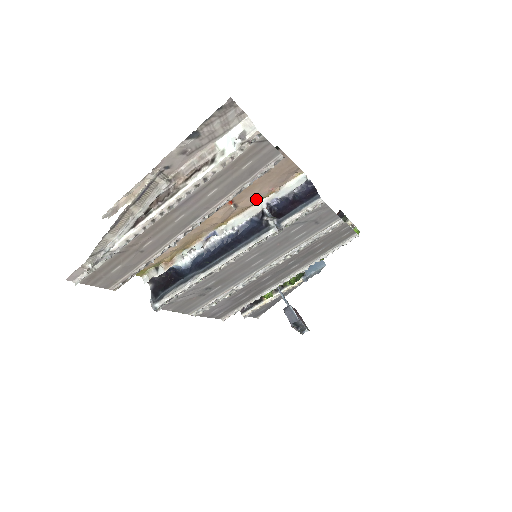
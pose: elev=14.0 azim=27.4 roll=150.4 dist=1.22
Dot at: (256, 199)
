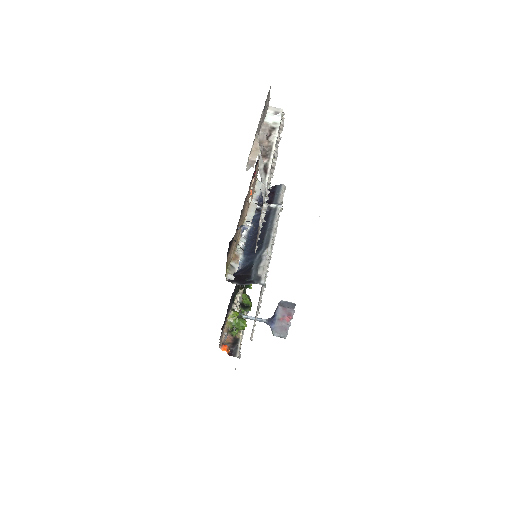
Dot at: occluded
